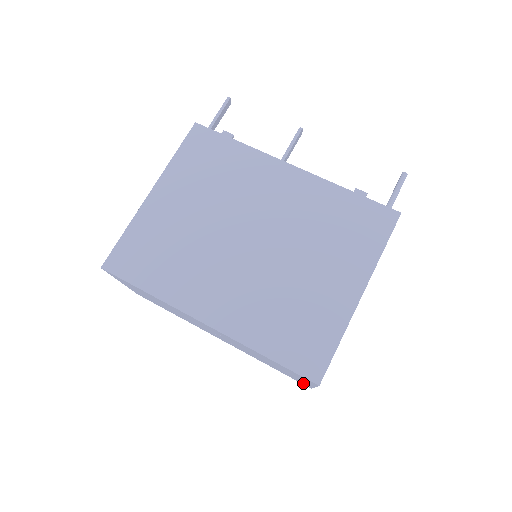
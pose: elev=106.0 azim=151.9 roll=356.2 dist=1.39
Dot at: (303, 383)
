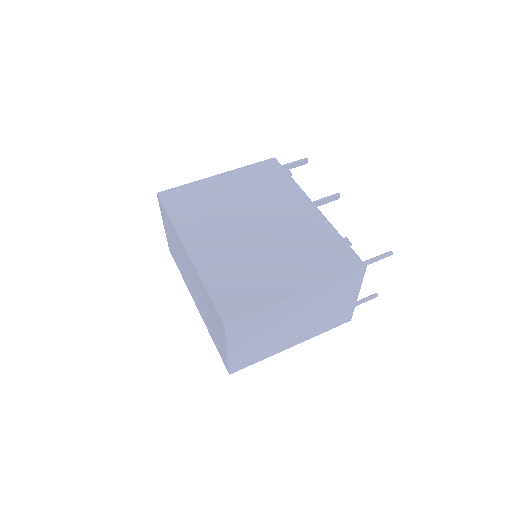
Dot at: (225, 360)
